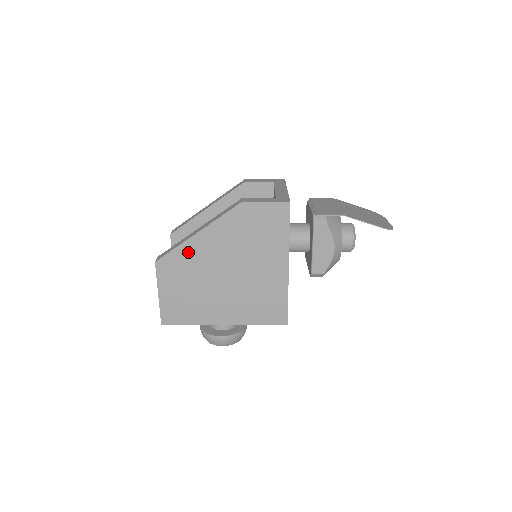
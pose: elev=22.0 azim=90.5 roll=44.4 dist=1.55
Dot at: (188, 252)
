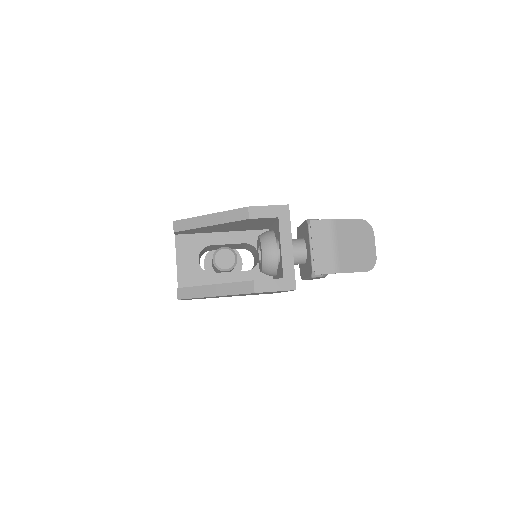
Dot at: (206, 297)
